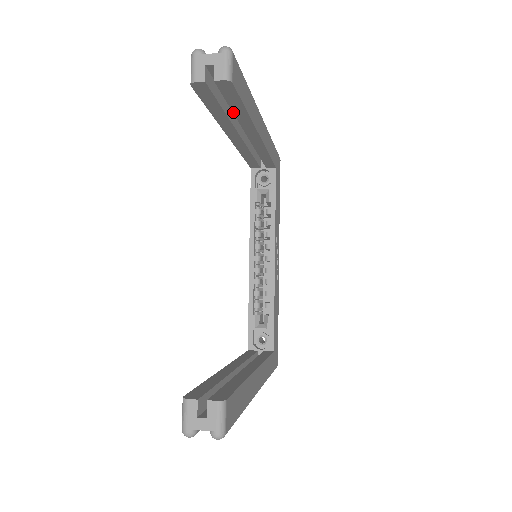
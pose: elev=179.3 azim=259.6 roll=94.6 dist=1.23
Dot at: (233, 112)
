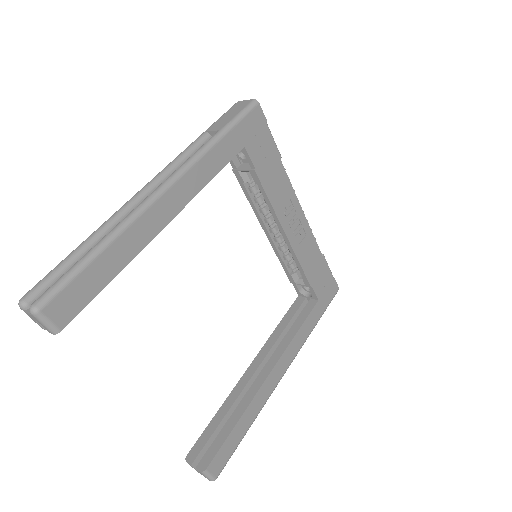
Dot at: occluded
